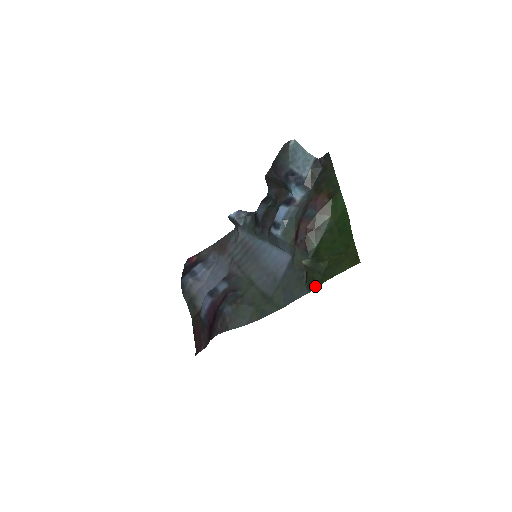
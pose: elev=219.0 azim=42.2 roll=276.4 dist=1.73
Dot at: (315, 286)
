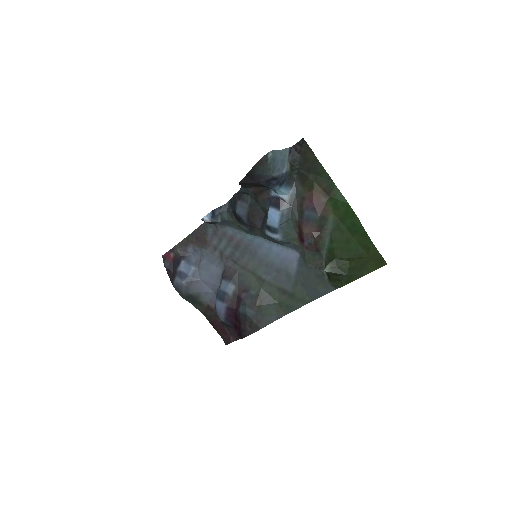
Dot at: (342, 285)
